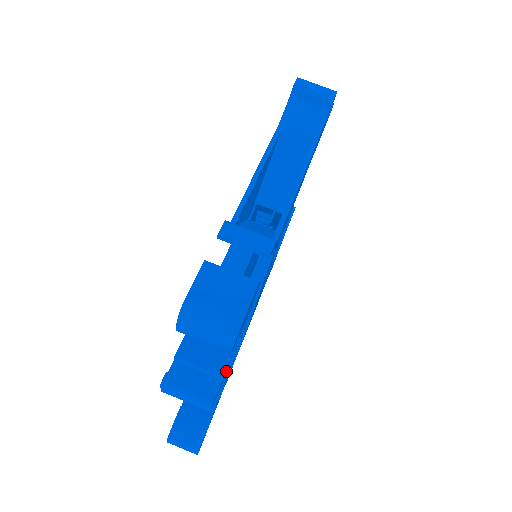
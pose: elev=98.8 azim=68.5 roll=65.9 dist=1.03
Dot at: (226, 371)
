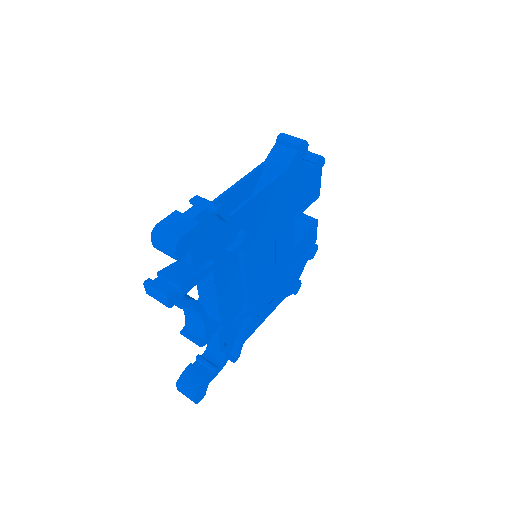
Dot at: (194, 299)
